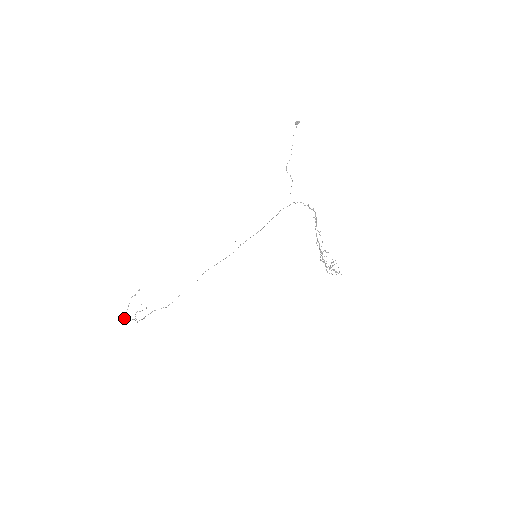
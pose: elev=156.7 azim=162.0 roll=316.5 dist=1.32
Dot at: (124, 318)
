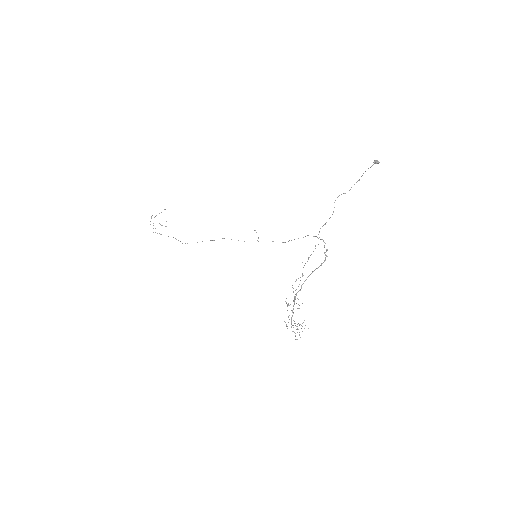
Dot at: occluded
